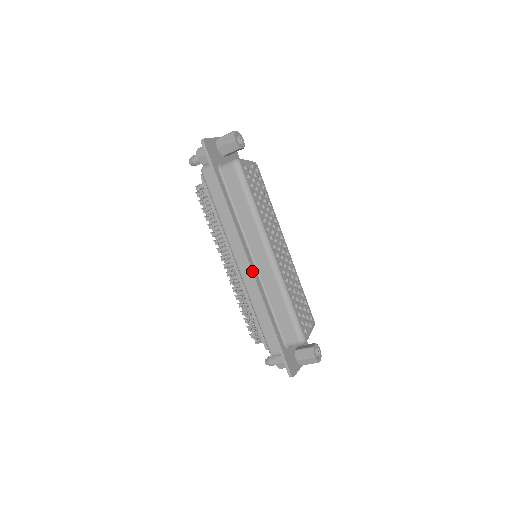
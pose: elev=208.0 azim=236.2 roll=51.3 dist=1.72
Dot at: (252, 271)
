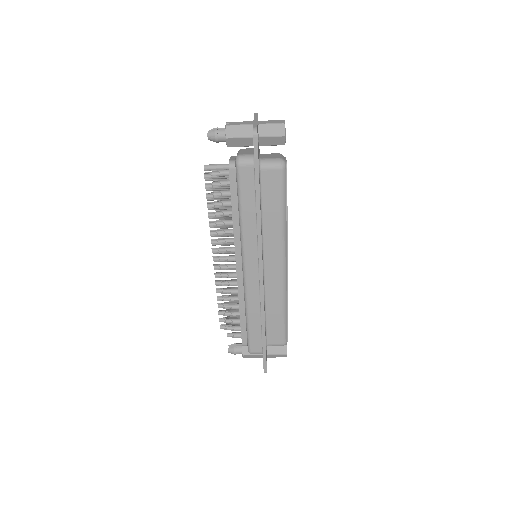
Dot at: occluded
